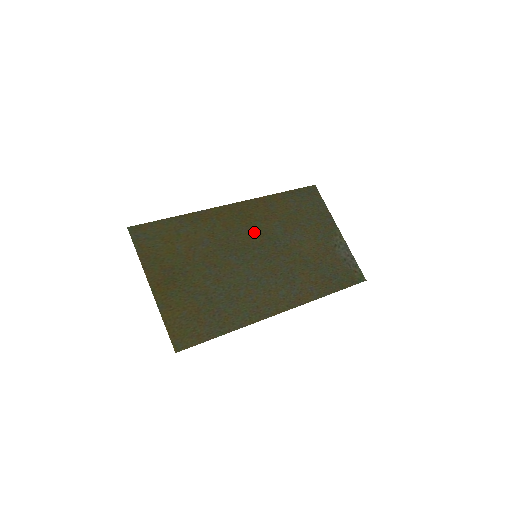
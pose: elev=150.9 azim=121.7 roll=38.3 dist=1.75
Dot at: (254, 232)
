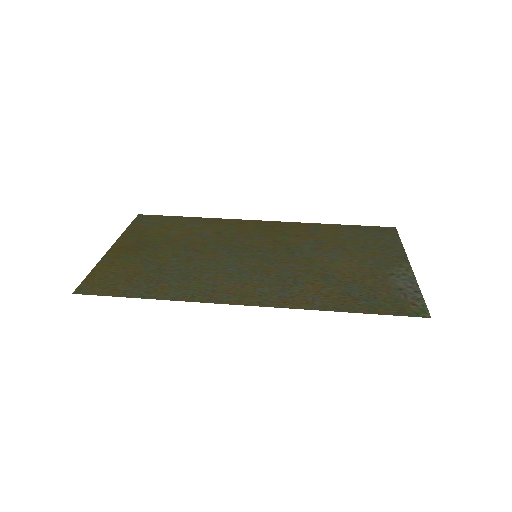
Dot at: (272, 241)
